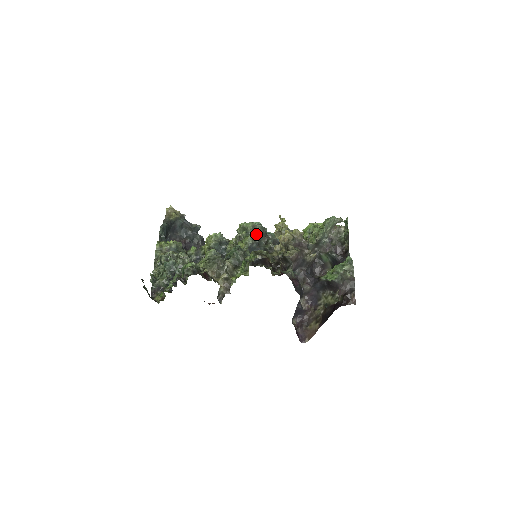
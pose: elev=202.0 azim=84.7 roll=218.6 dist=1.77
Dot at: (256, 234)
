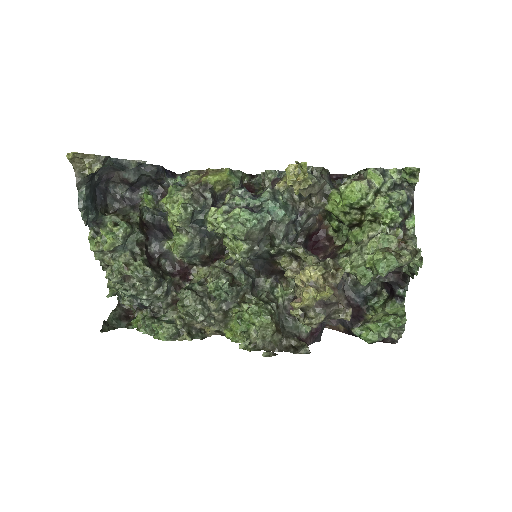
Dot at: (252, 241)
